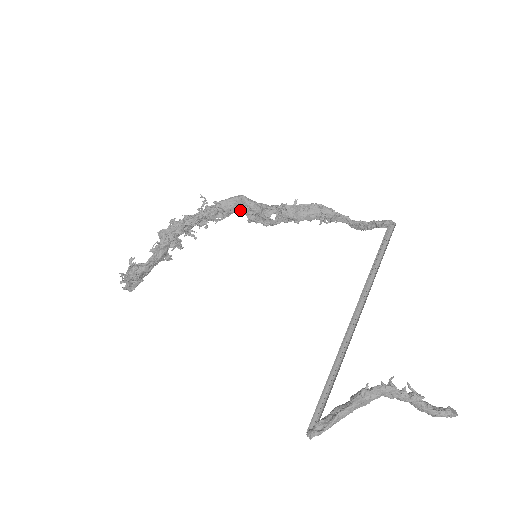
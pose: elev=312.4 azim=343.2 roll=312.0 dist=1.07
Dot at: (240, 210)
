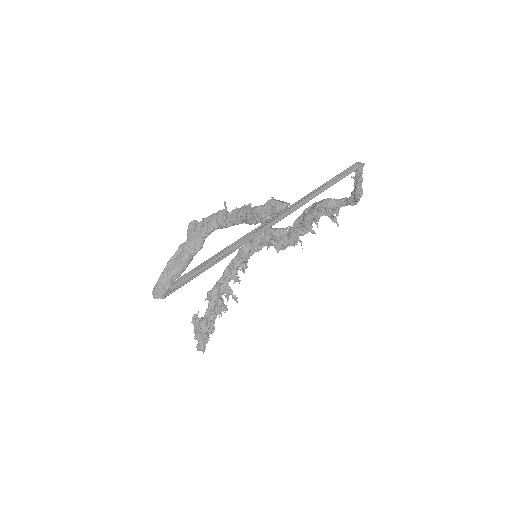
Dot at: (262, 238)
